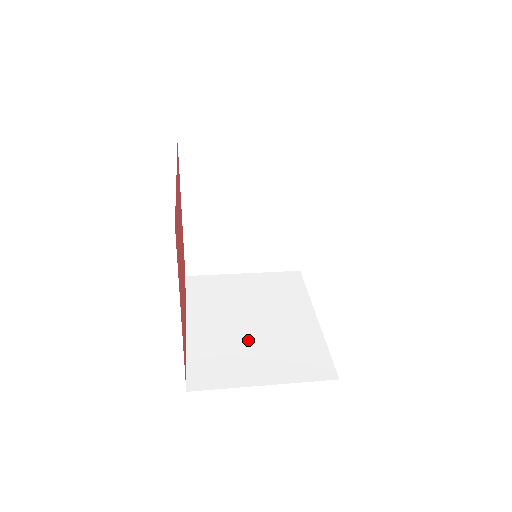
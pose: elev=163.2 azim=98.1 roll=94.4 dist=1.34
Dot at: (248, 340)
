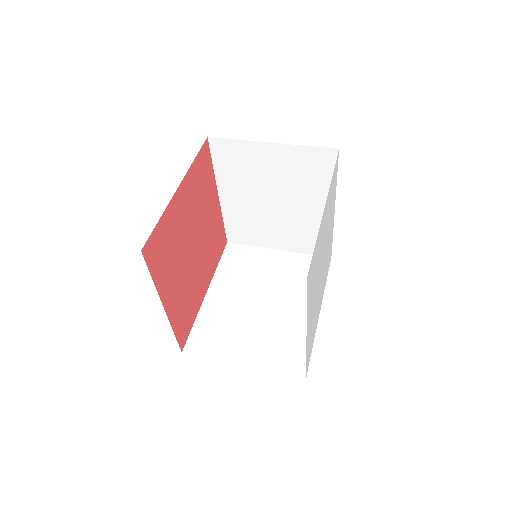
Dot at: (249, 319)
